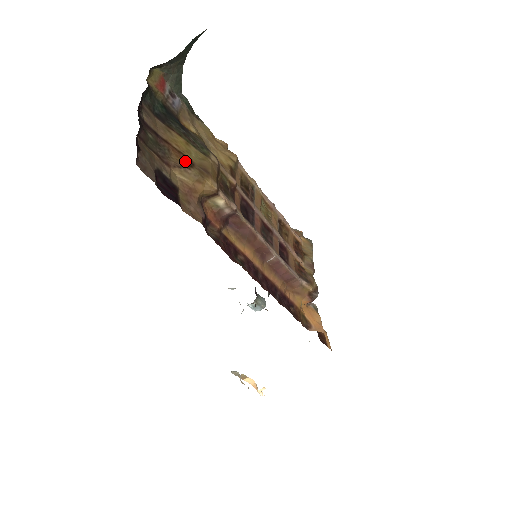
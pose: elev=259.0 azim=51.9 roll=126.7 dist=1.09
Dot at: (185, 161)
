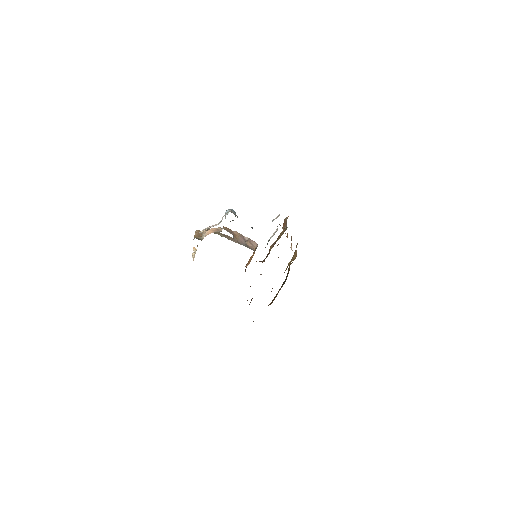
Dot at: occluded
